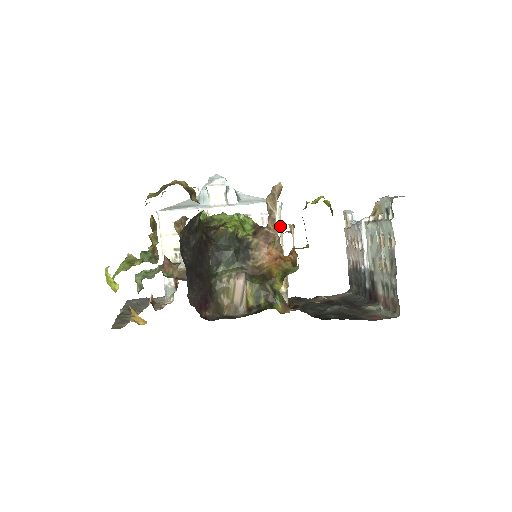
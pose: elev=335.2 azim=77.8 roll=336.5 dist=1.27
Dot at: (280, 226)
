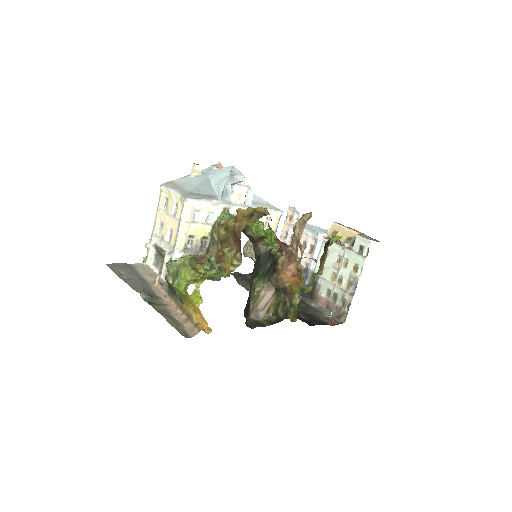
Dot at: (276, 231)
